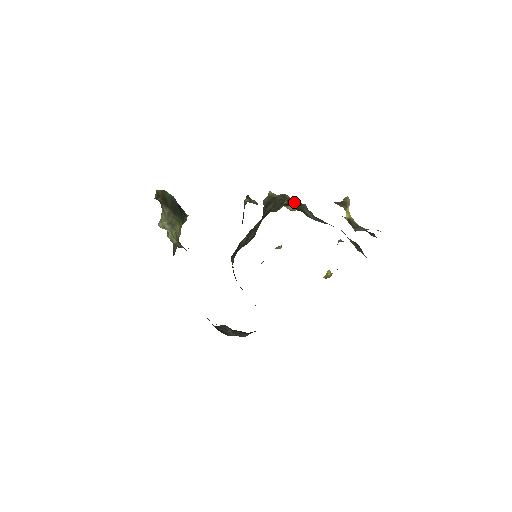
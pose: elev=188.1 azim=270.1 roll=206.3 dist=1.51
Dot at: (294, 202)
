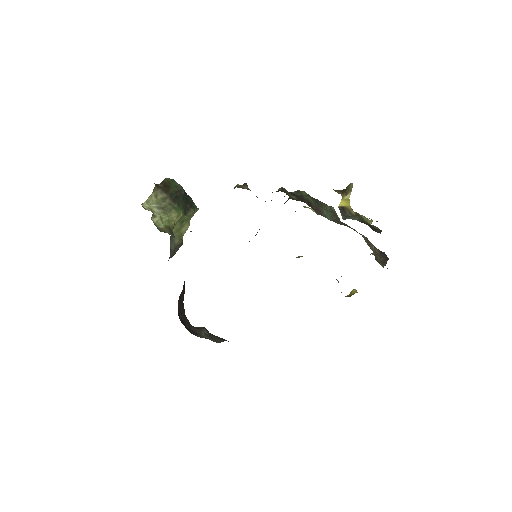
Dot at: (308, 198)
